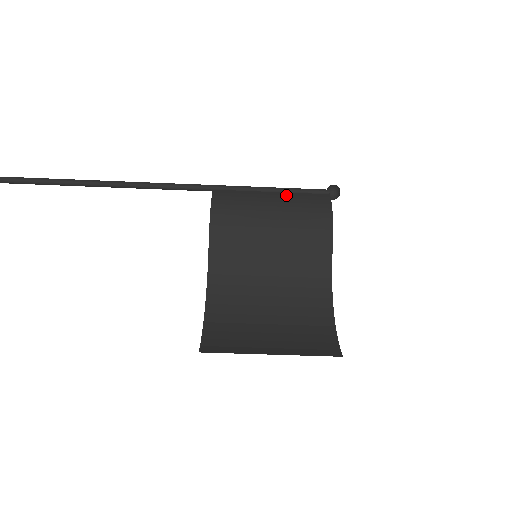
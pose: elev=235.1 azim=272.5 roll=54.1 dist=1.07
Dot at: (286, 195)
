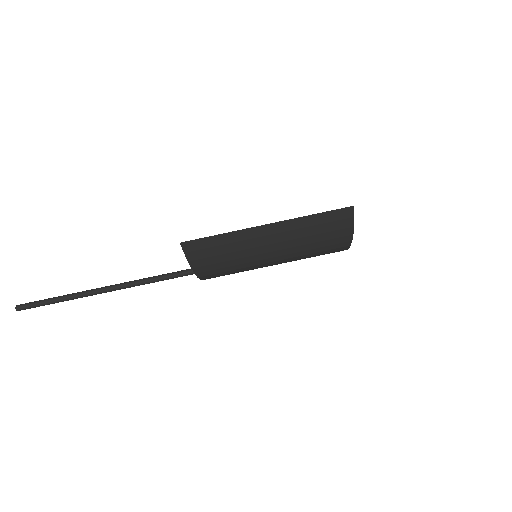
Dot at: occluded
